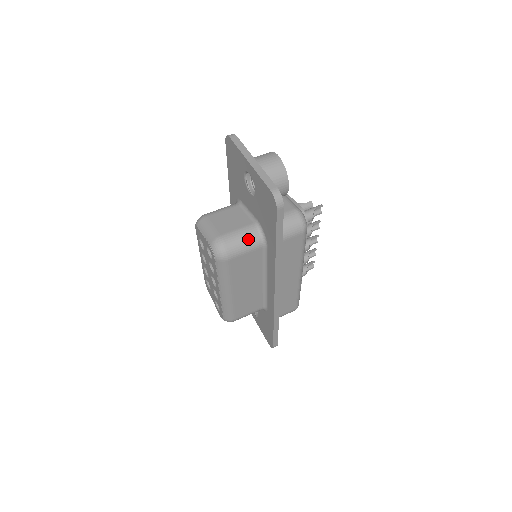
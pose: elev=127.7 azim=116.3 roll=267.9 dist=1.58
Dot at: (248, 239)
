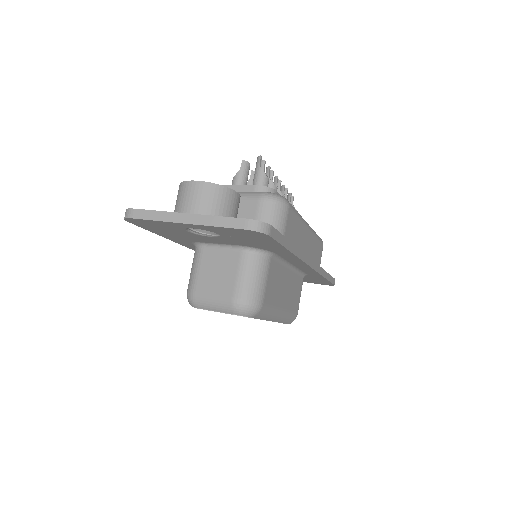
Dot at: (256, 270)
